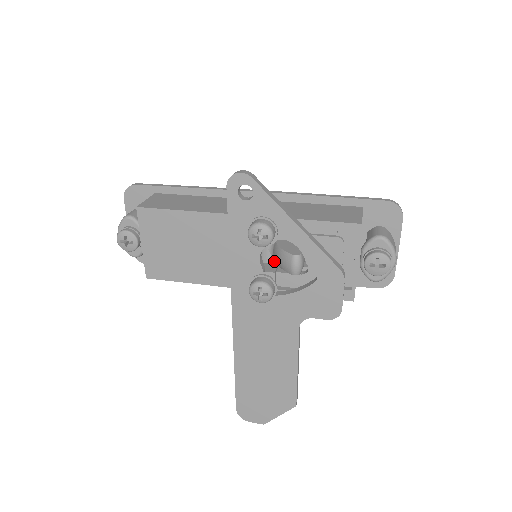
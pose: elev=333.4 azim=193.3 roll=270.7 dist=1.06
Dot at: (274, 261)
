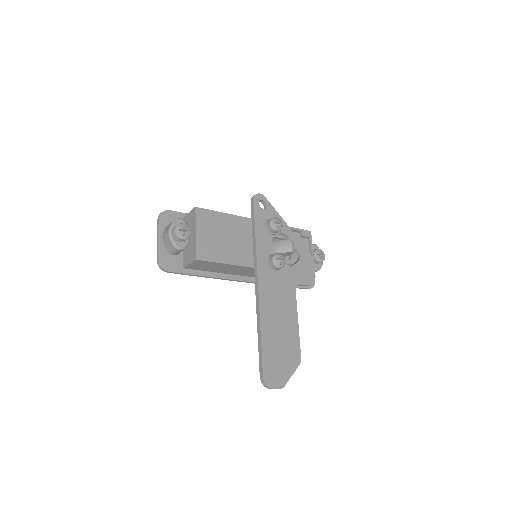
Dot at: occluded
